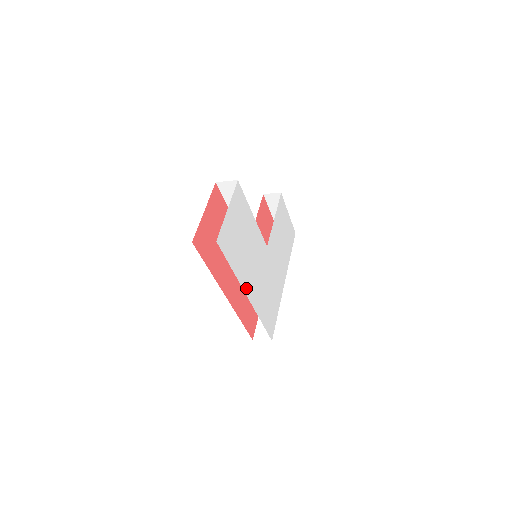
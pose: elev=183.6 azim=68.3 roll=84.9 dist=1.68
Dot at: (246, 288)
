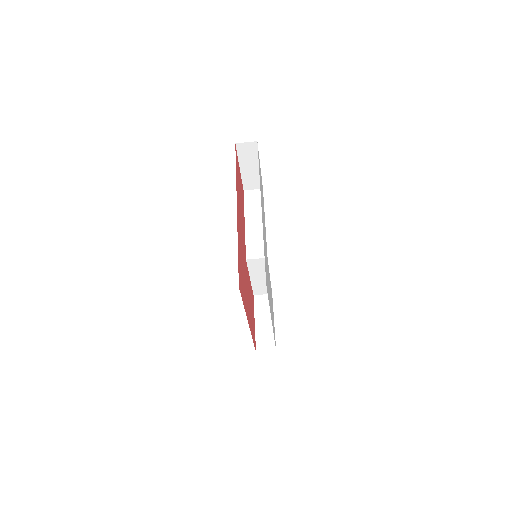
Dot at: (261, 201)
